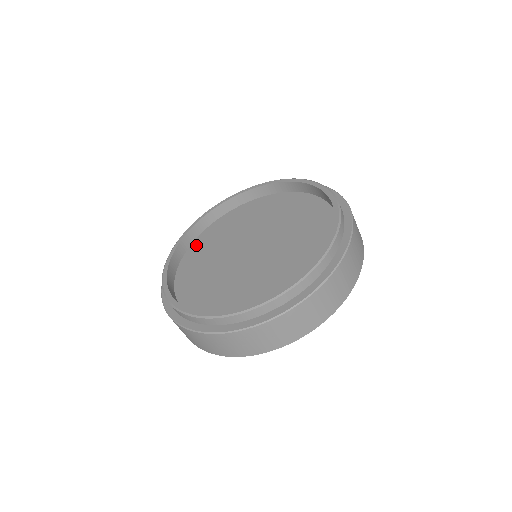
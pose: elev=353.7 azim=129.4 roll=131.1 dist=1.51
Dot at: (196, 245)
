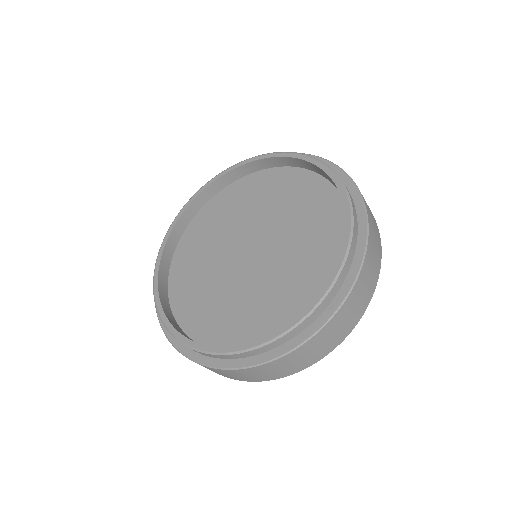
Dot at: (197, 222)
